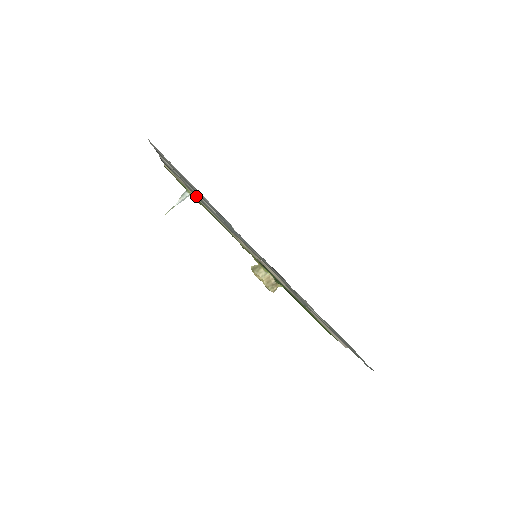
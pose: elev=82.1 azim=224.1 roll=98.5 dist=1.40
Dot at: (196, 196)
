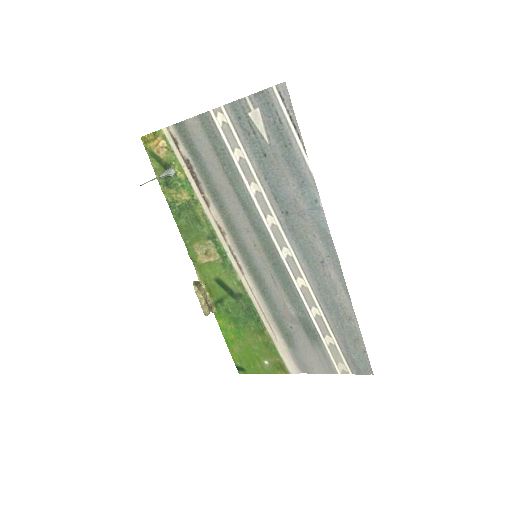
Dot at: (227, 171)
